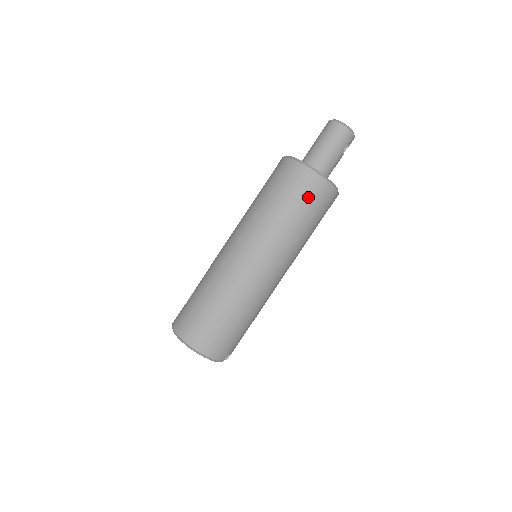
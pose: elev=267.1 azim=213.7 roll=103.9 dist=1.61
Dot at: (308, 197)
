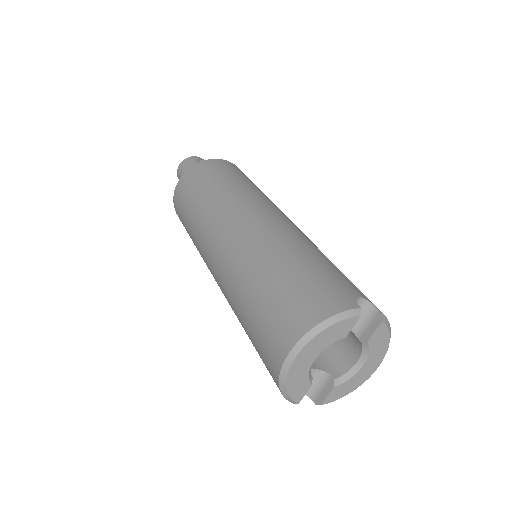
Dot at: (198, 180)
